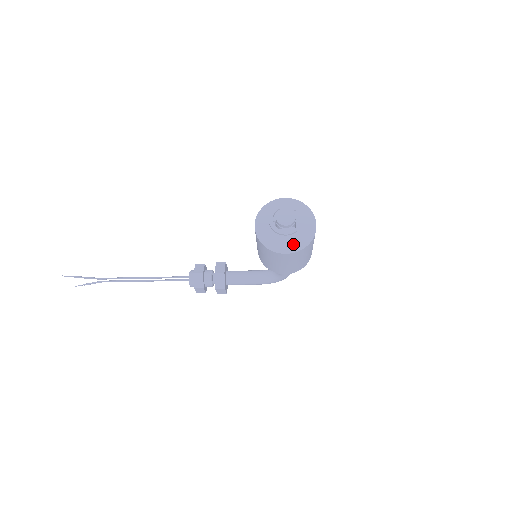
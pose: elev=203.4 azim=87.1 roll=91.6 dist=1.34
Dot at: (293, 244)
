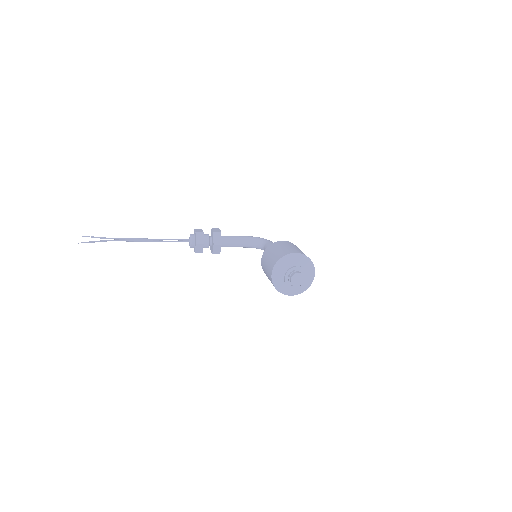
Dot at: occluded
